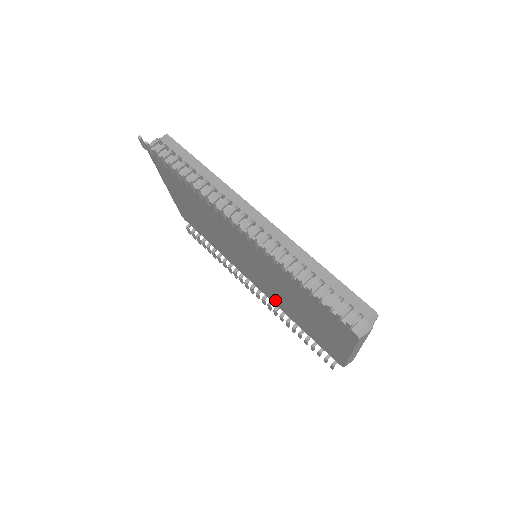
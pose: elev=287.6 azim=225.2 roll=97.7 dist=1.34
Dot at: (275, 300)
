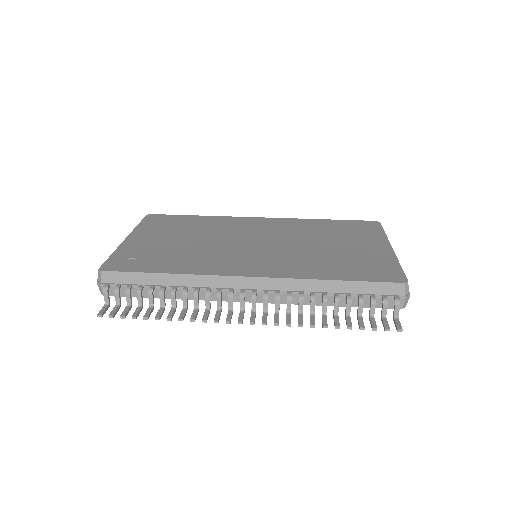
Dot at: occluded
